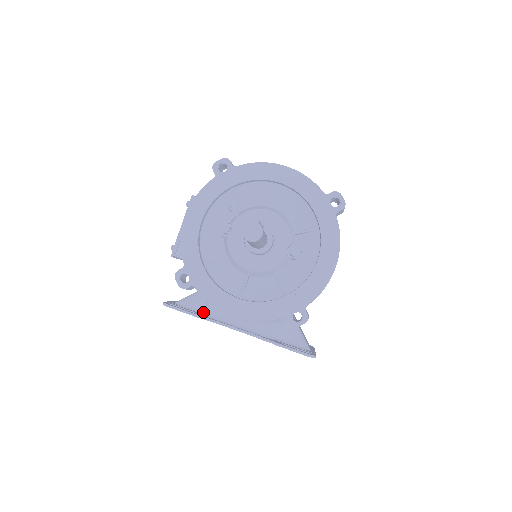
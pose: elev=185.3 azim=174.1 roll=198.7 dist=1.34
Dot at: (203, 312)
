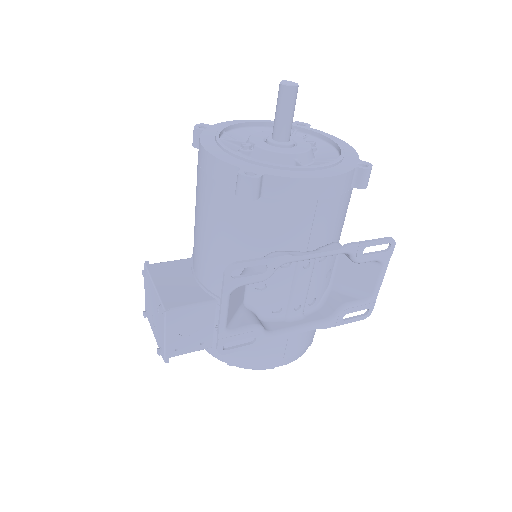
Dot at: (269, 271)
